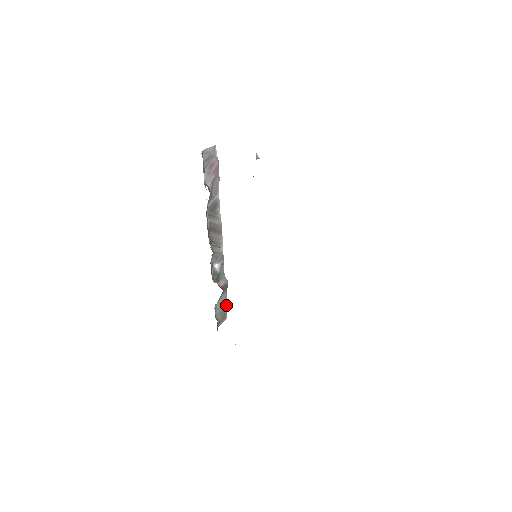
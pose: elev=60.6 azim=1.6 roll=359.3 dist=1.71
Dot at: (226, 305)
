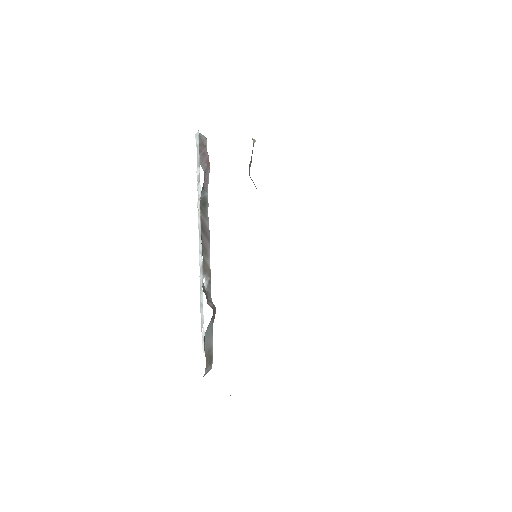
Dot at: (212, 345)
